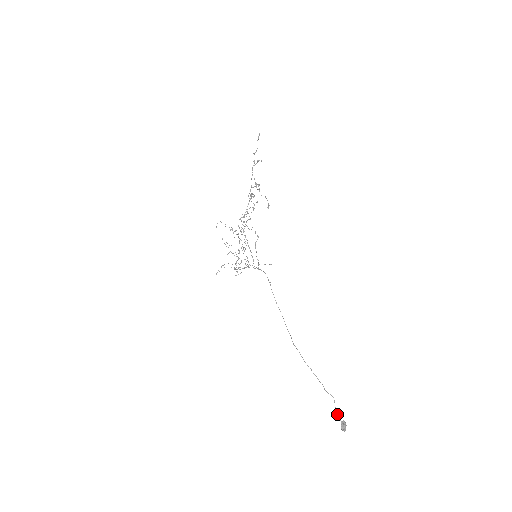
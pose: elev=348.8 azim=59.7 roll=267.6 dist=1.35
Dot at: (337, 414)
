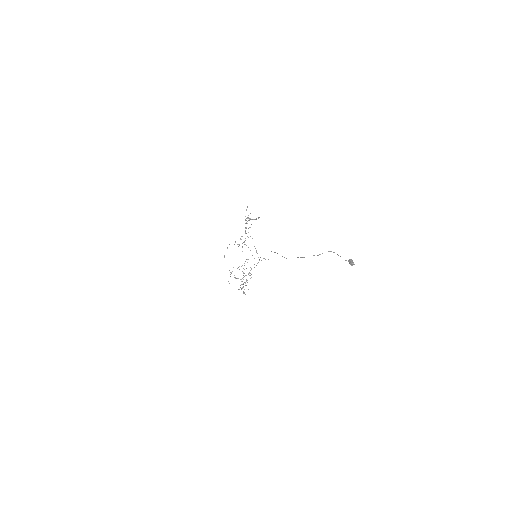
Dot at: occluded
